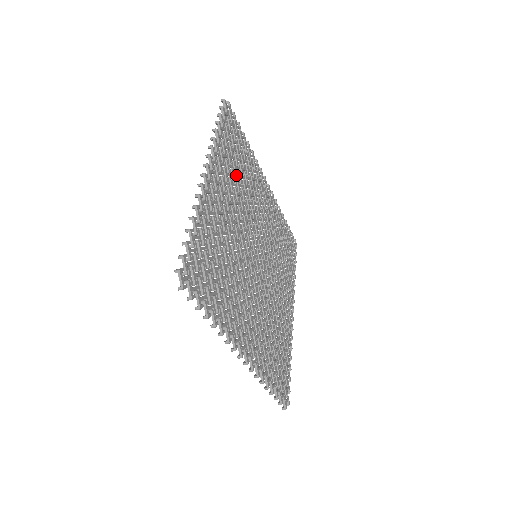
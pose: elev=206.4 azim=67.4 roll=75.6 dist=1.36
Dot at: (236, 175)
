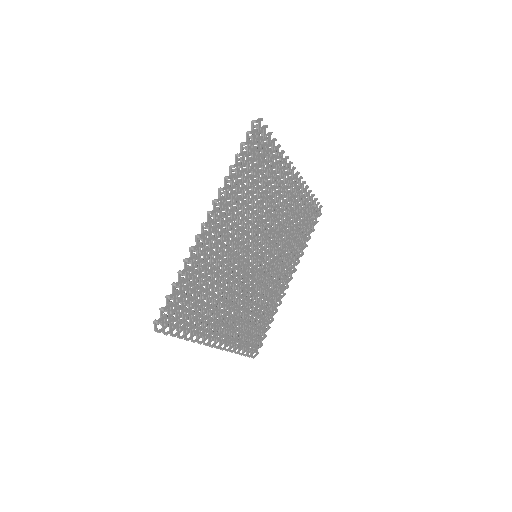
Dot at: (213, 301)
